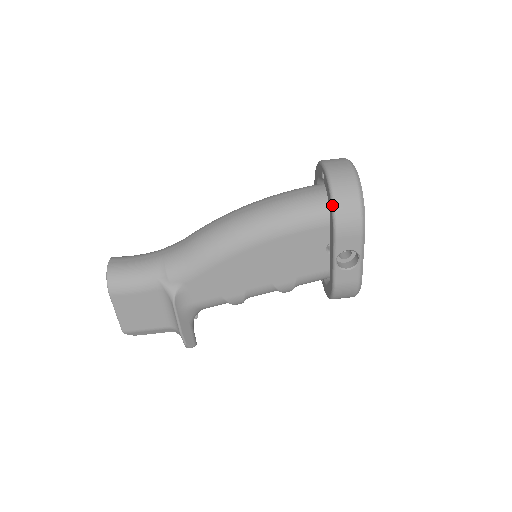
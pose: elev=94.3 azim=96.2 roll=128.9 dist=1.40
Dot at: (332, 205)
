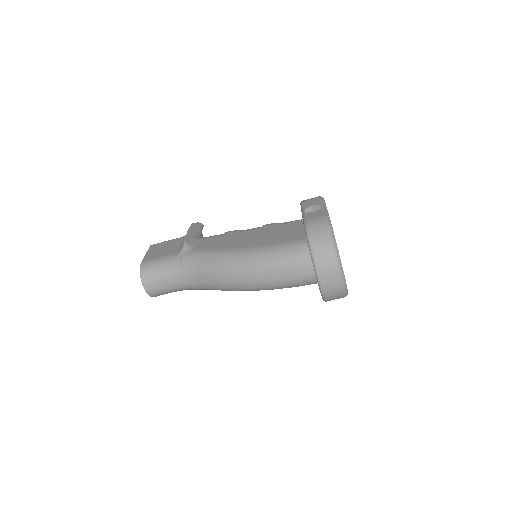
Dot at: occluded
